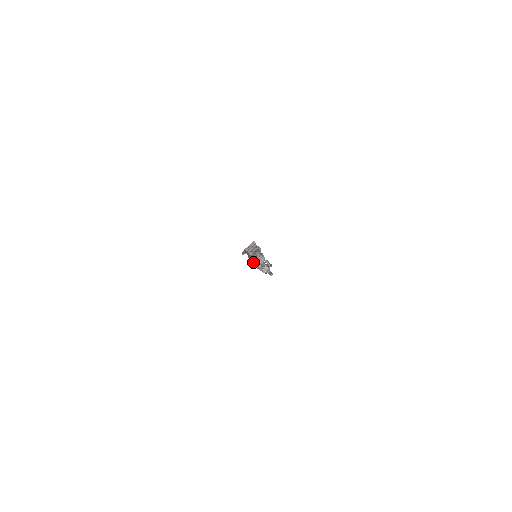
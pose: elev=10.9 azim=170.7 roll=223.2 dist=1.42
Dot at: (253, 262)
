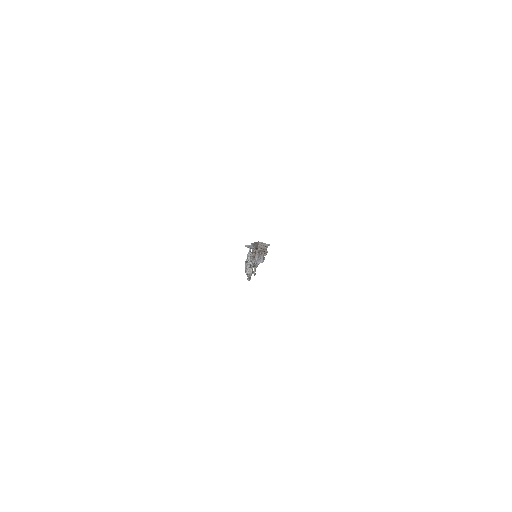
Dot at: (253, 256)
